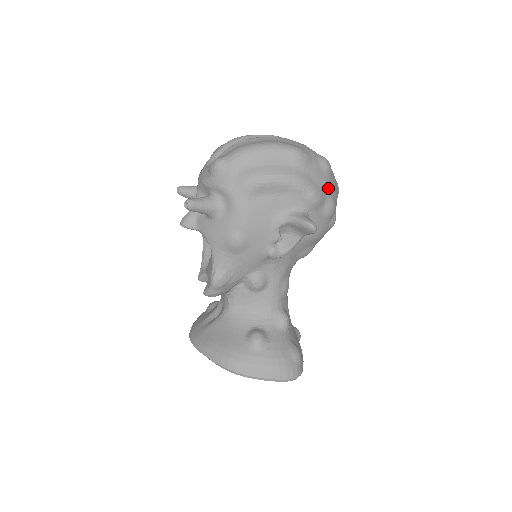
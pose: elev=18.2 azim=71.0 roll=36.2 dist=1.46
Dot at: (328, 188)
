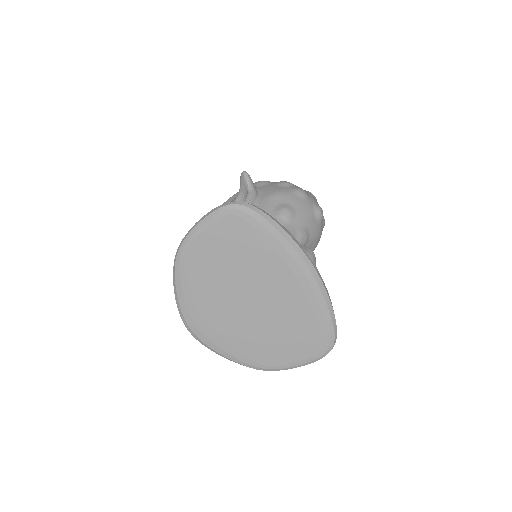
Dot at: occluded
